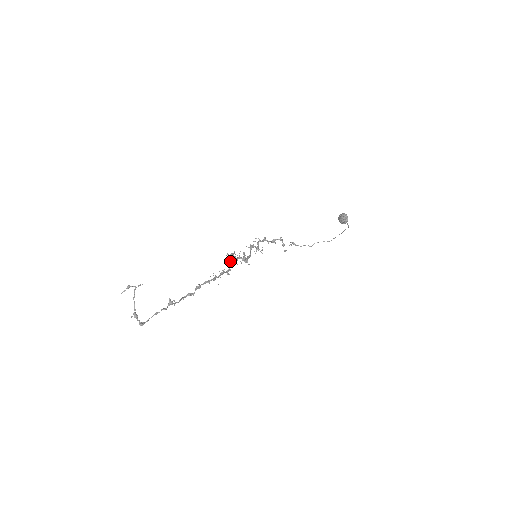
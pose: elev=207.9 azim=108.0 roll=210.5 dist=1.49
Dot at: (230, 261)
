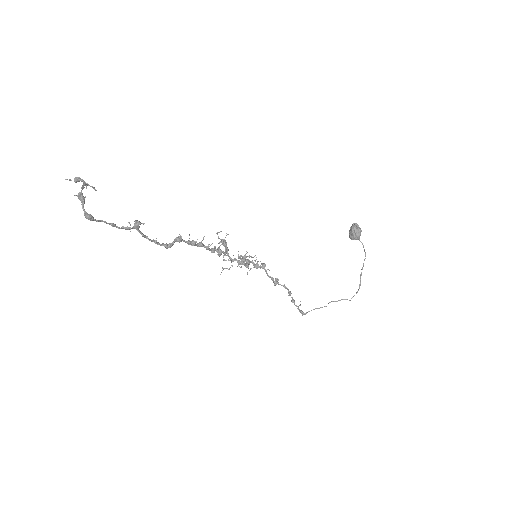
Dot at: occluded
